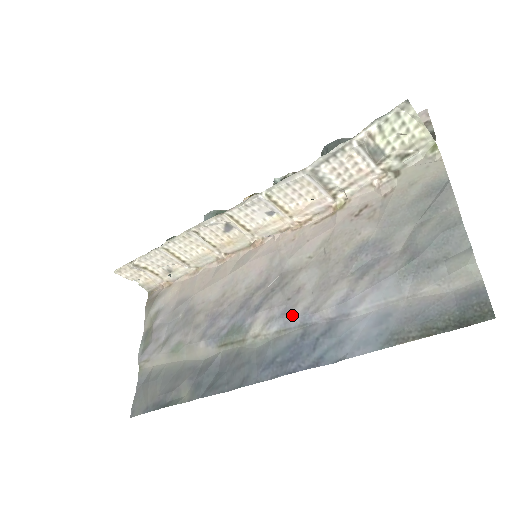
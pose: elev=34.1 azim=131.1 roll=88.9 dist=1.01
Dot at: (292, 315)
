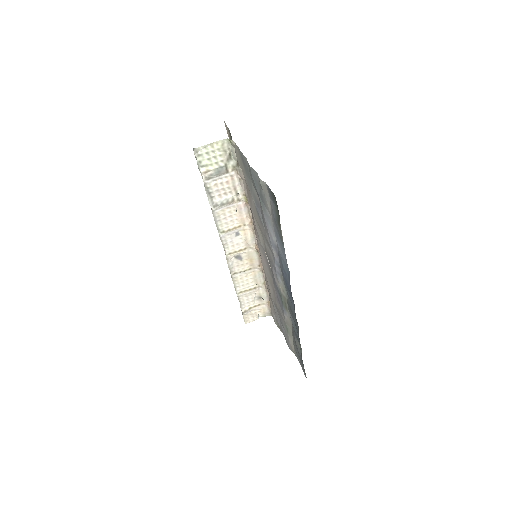
Dot at: (275, 268)
